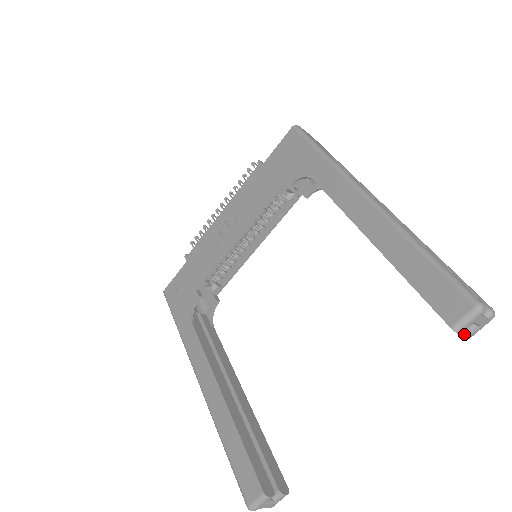
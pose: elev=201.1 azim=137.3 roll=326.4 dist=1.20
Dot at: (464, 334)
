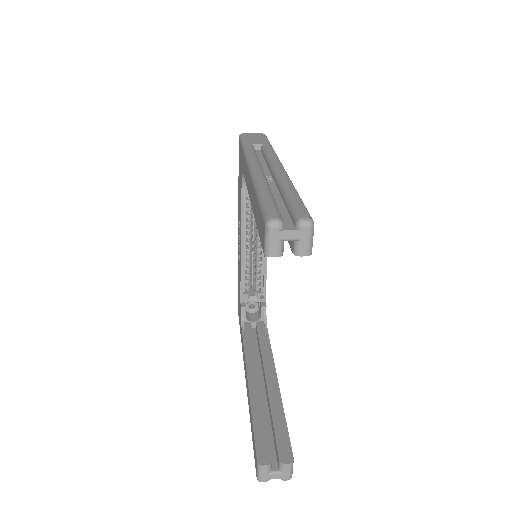
Dot at: (294, 254)
